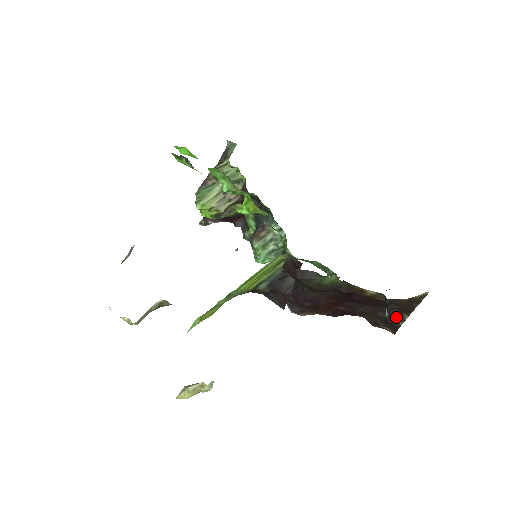
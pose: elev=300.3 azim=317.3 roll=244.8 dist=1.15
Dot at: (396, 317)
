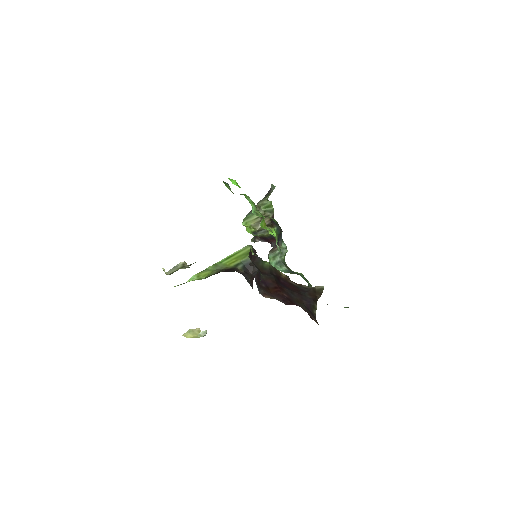
Dot at: (312, 306)
